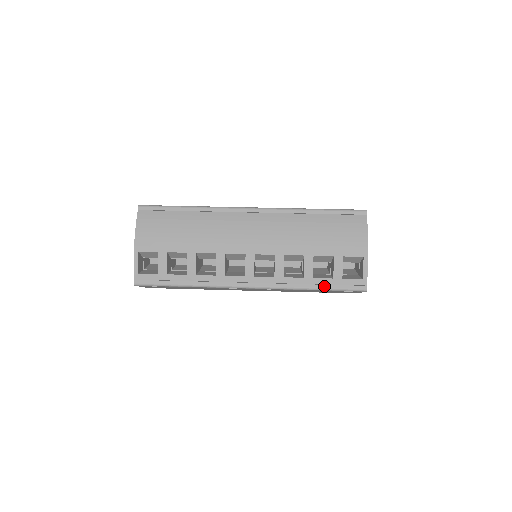
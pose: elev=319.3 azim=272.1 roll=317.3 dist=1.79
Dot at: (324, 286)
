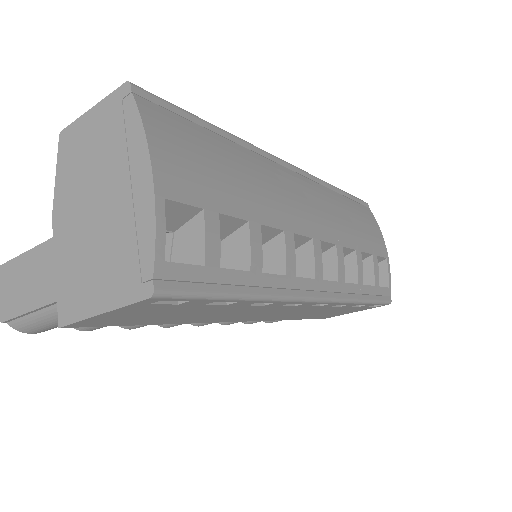
Dot at: (370, 297)
